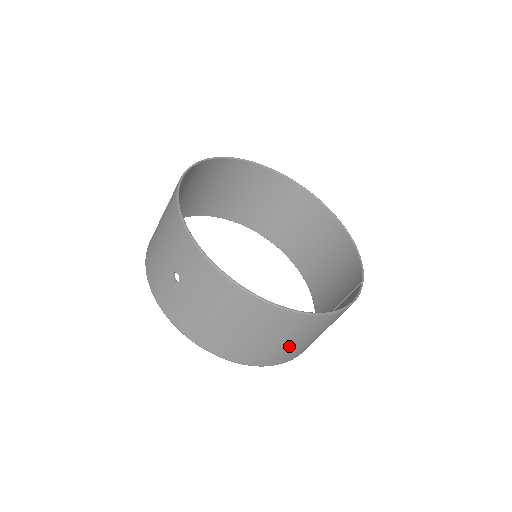
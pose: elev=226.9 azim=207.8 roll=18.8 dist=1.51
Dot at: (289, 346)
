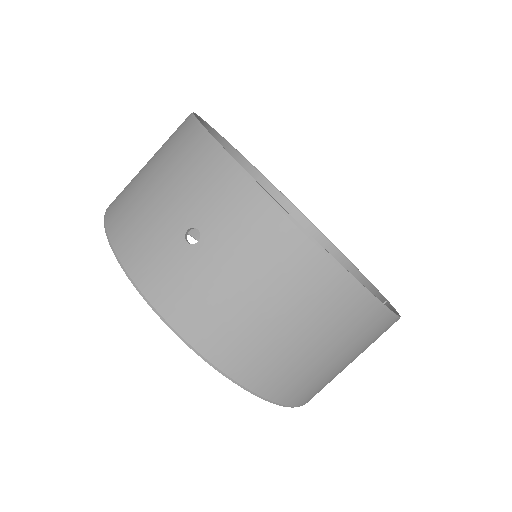
Dot at: (331, 369)
